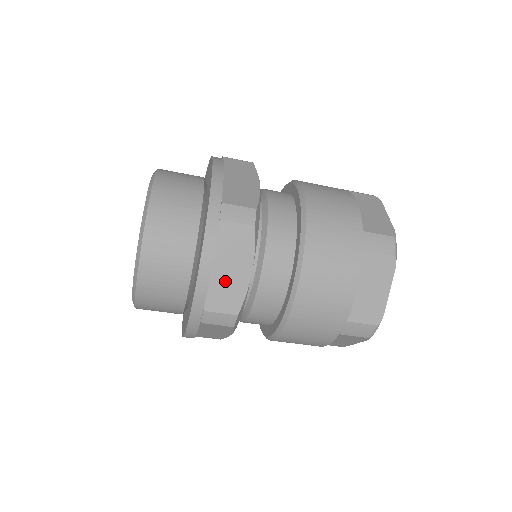
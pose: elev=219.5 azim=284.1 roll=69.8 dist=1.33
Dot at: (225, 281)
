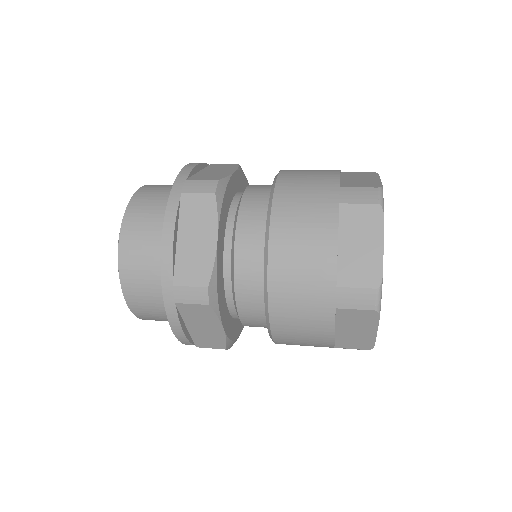
Dot at: occluded
